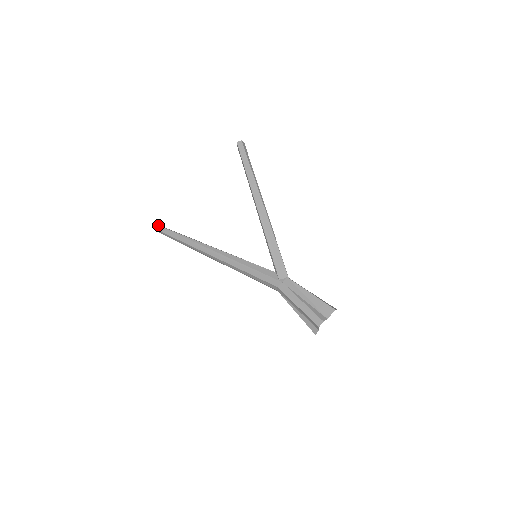
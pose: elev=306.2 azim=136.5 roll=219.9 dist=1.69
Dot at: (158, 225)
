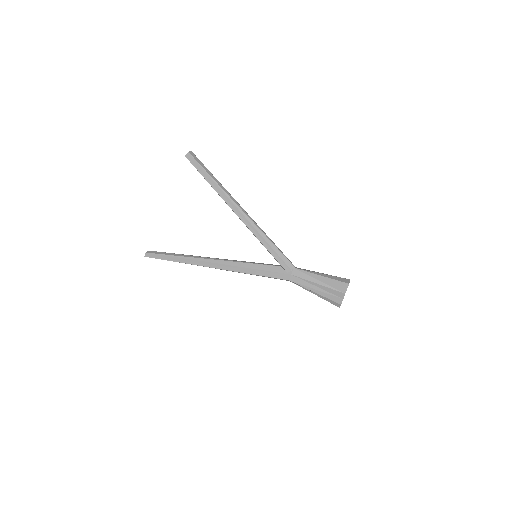
Dot at: (148, 253)
